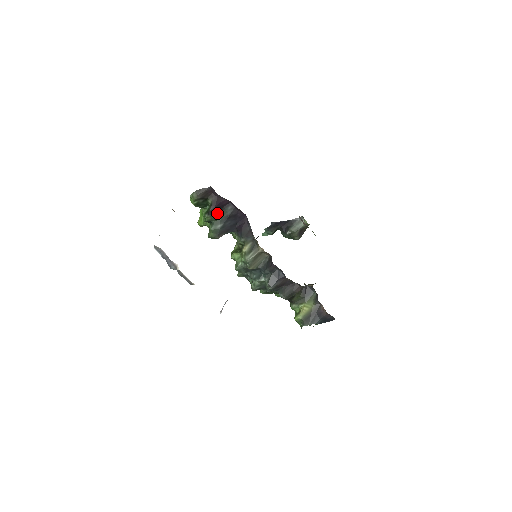
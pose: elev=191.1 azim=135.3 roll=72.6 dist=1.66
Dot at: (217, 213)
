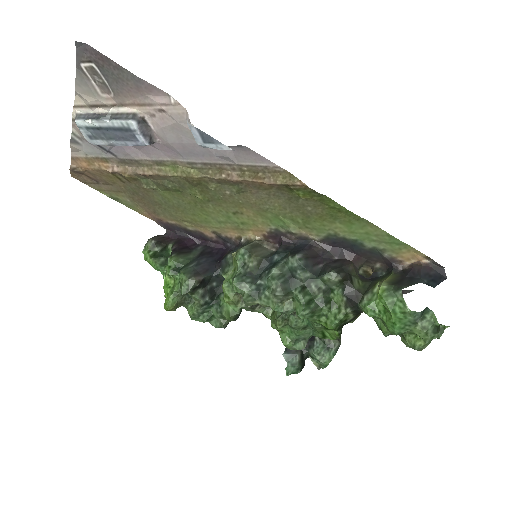
Dot at: (184, 254)
